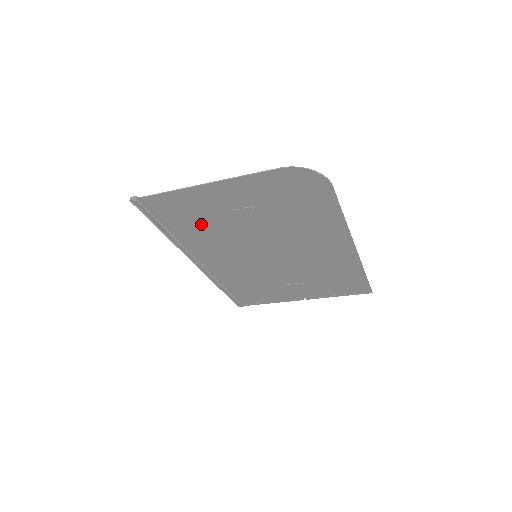
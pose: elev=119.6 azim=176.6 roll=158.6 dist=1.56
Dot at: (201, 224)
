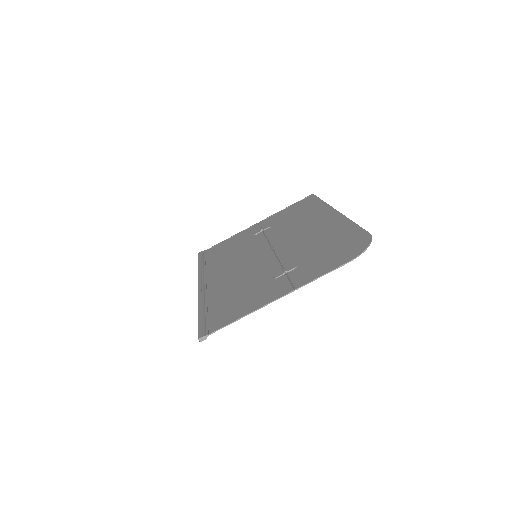
Dot at: (239, 293)
